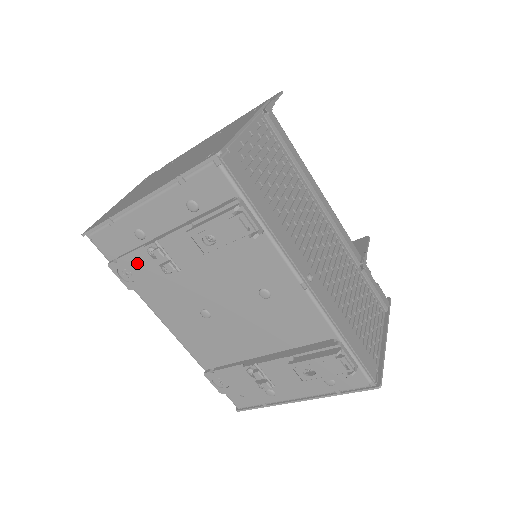
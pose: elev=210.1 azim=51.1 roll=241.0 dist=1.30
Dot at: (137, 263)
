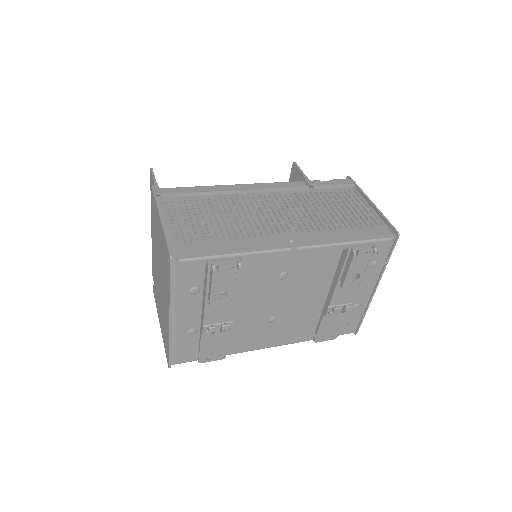
Dot at: (210, 345)
